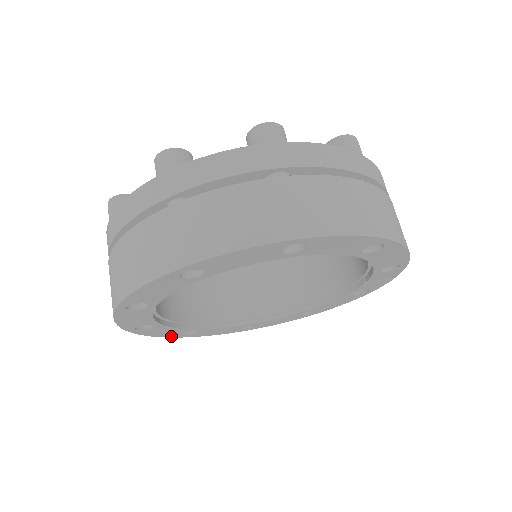
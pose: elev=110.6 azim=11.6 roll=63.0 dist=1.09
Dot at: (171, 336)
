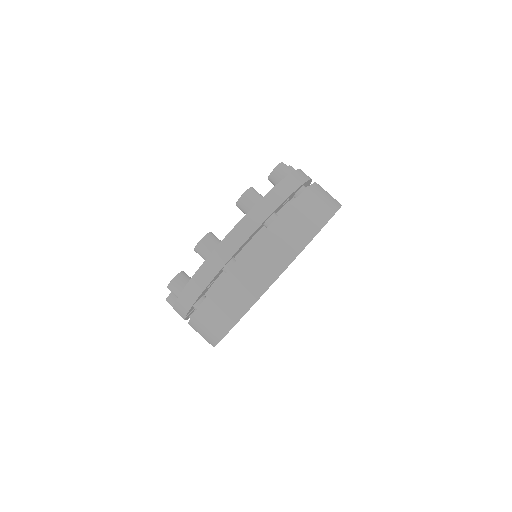
Dot at: occluded
